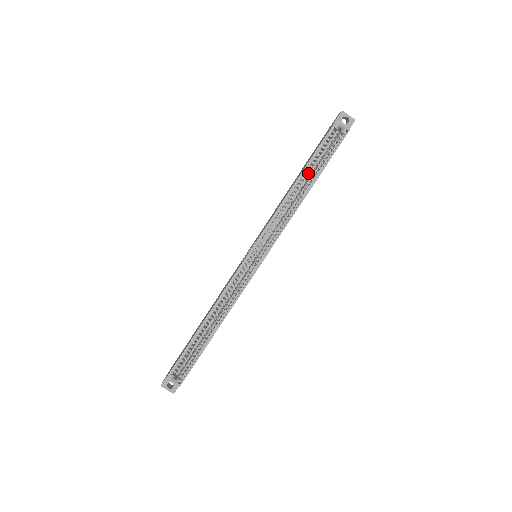
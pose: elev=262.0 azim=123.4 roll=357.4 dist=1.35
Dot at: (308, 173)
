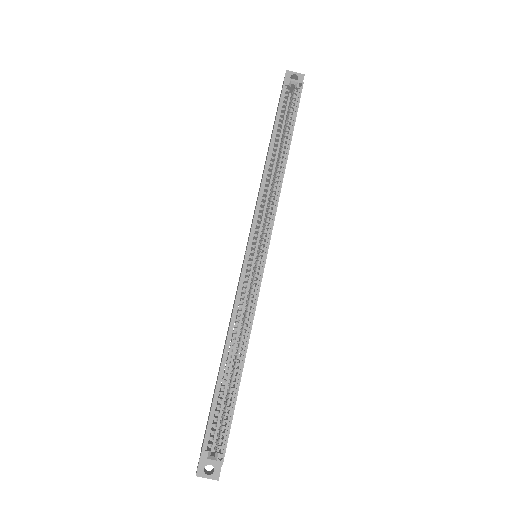
Dot at: occluded
